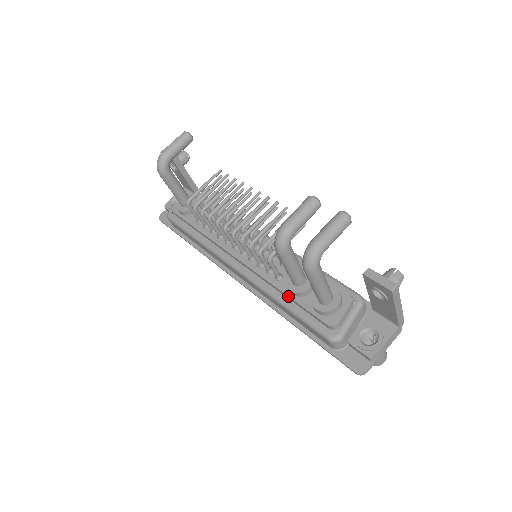
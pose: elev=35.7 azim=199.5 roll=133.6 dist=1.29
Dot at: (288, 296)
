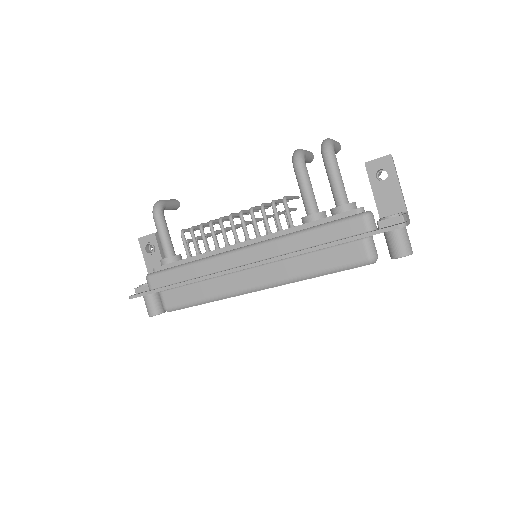
Dot at: (309, 222)
